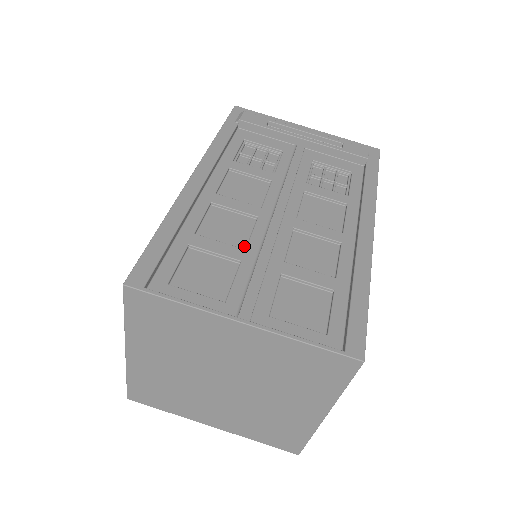
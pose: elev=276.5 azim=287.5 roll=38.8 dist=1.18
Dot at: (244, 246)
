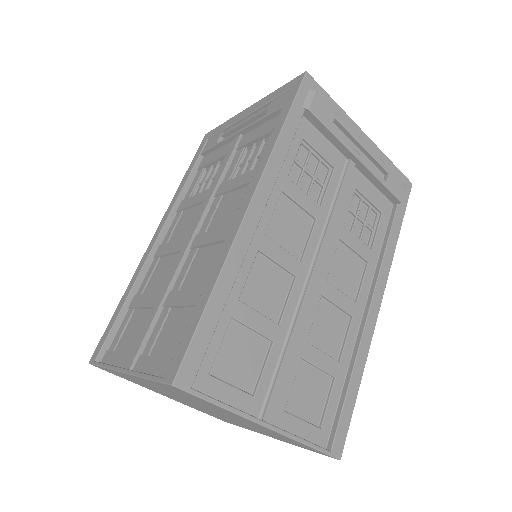
Dot at: (277, 317)
